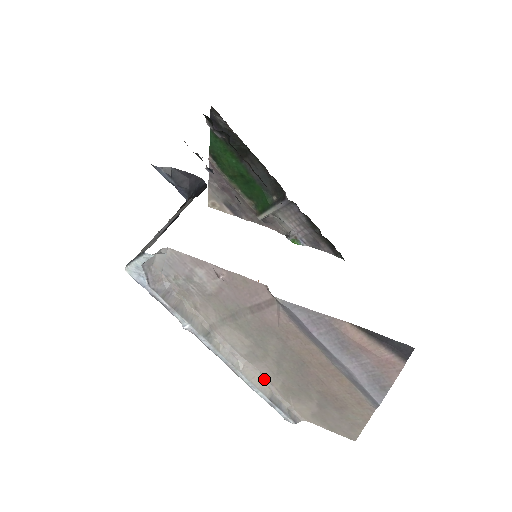
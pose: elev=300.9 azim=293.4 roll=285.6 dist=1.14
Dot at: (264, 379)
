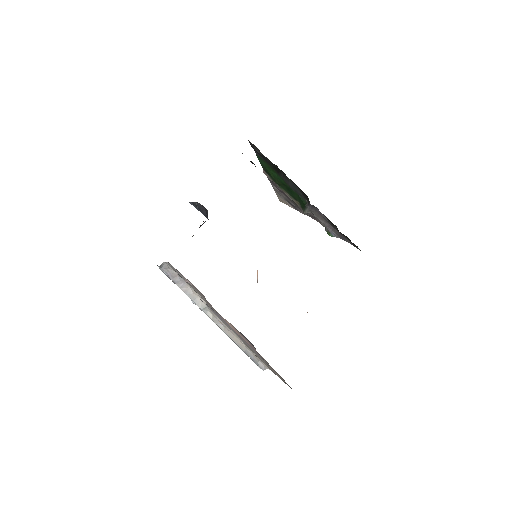
Dot at: (239, 339)
